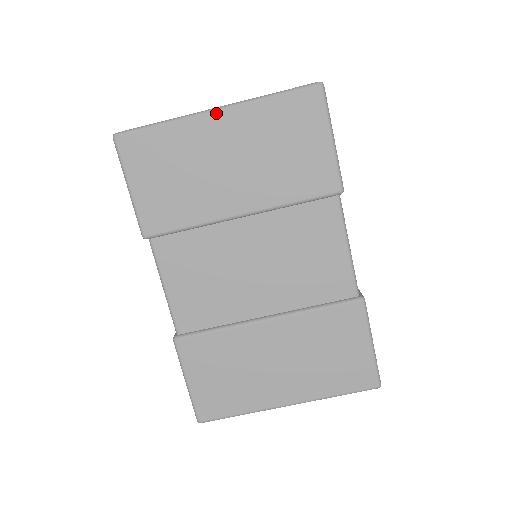
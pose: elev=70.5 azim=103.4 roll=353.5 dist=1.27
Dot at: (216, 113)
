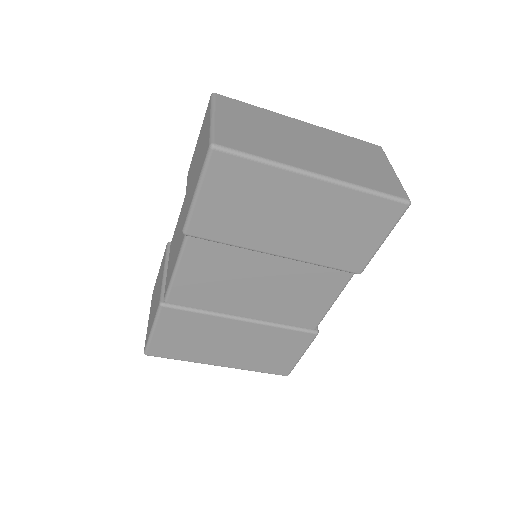
Dot at: (316, 180)
